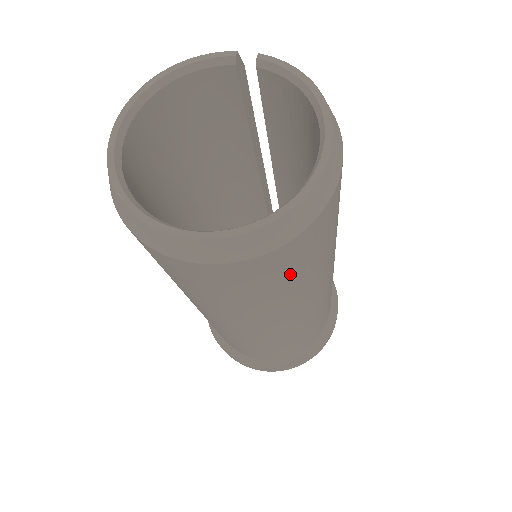
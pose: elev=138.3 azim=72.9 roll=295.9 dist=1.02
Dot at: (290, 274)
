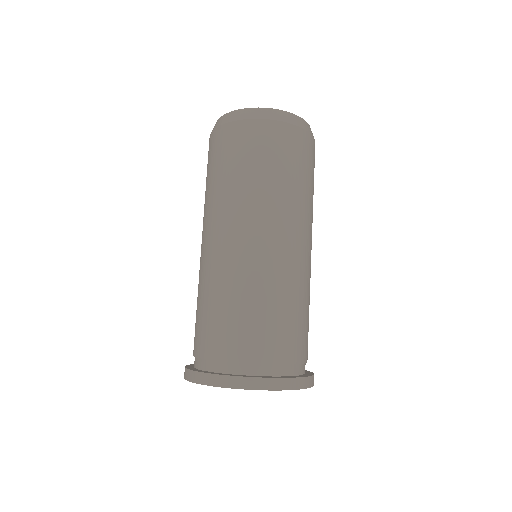
Dot at: (299, 163)
